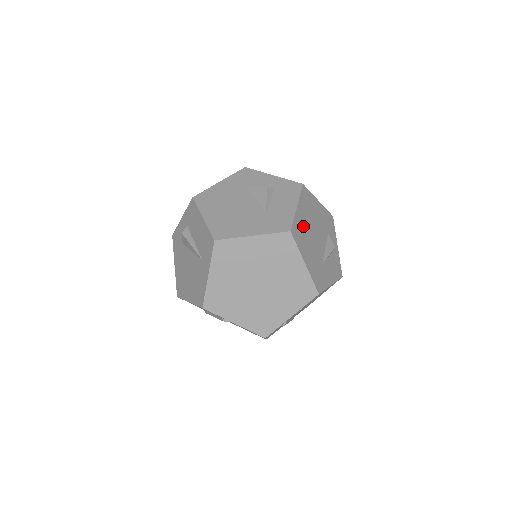
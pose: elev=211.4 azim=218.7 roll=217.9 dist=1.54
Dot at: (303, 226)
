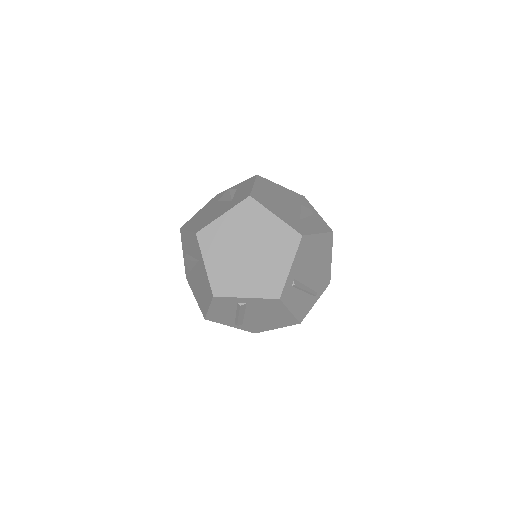
Dot at: (265, 196)
